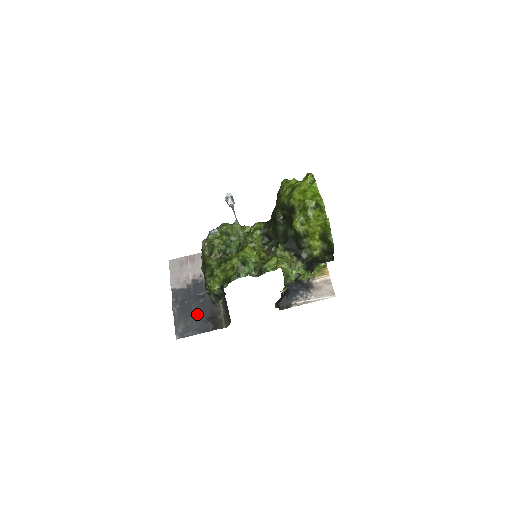
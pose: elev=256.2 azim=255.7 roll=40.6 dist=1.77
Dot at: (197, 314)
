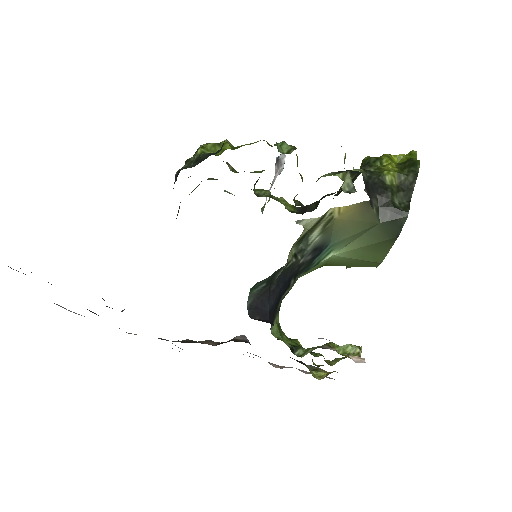
Dot at: occluded
